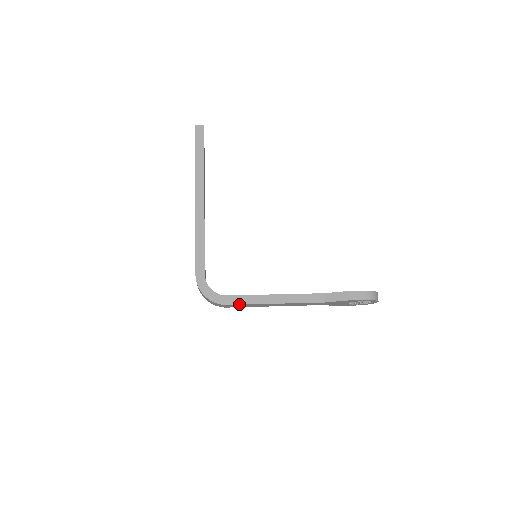
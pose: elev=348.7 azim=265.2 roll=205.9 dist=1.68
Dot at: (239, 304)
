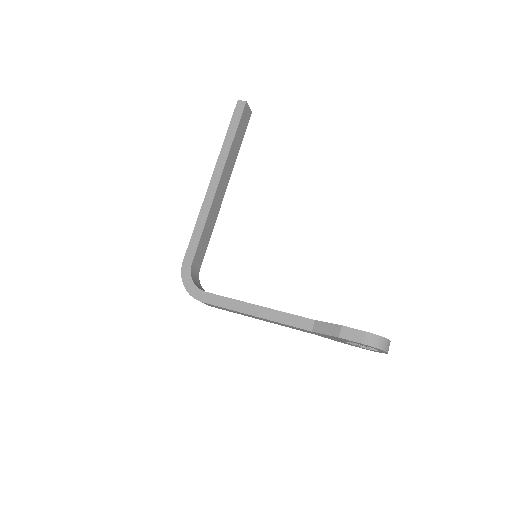
Dot at: (215, 305)
